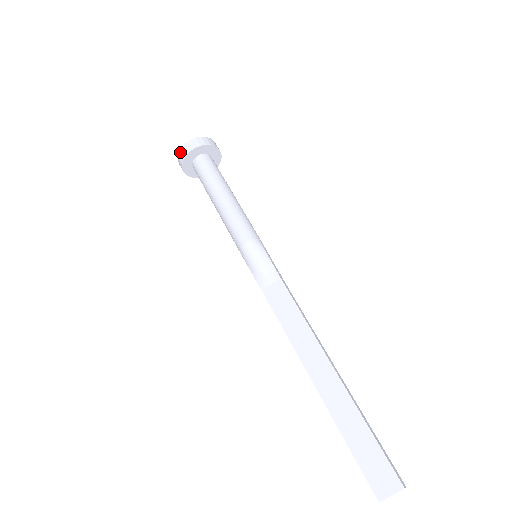
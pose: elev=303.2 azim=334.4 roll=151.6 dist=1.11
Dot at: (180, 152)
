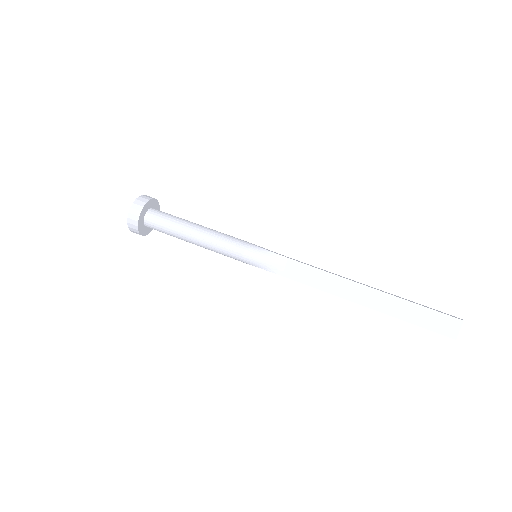
Dot at: (129, 223)
